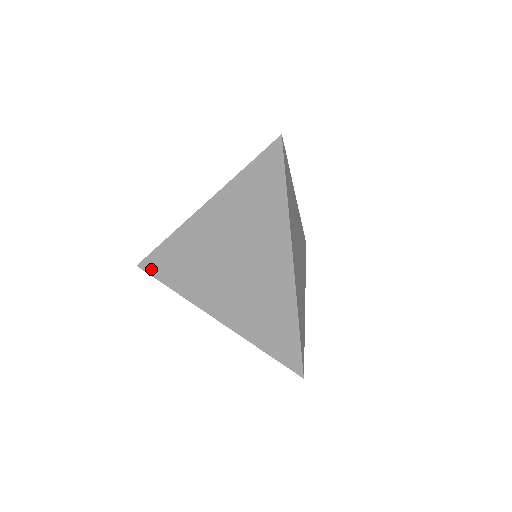
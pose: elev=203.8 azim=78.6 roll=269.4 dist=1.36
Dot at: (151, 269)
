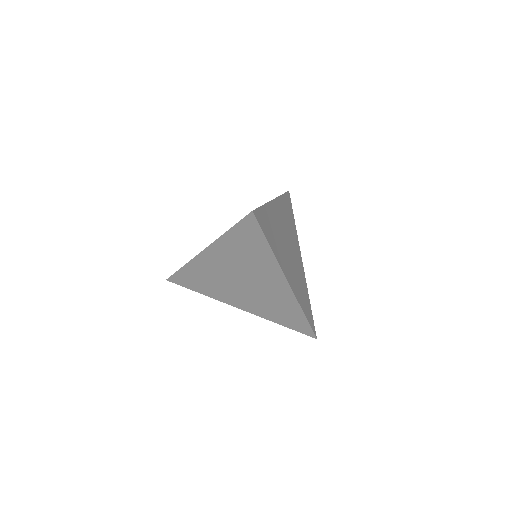
Dot at: (179, 282)
